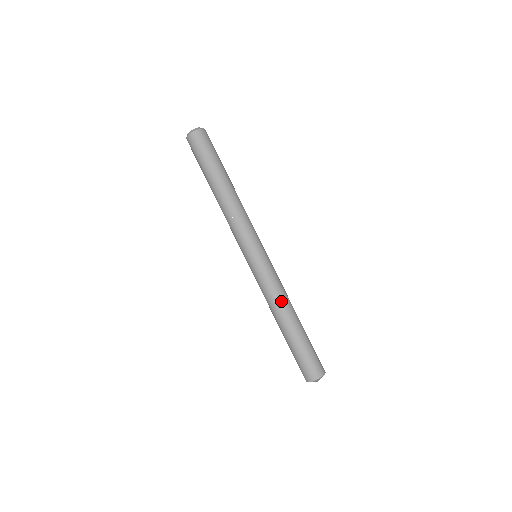
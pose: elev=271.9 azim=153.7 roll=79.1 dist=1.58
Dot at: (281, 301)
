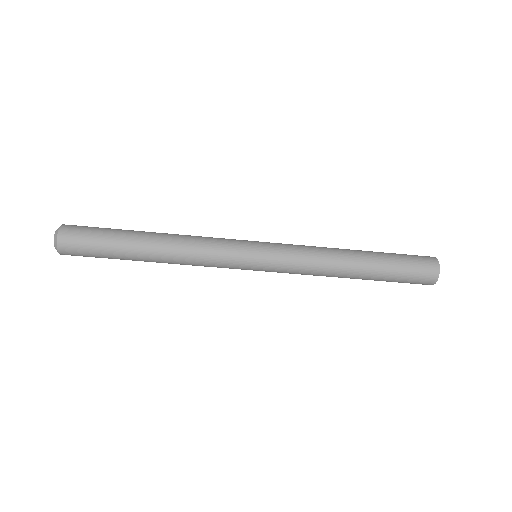
Dot at: (328, 255)
